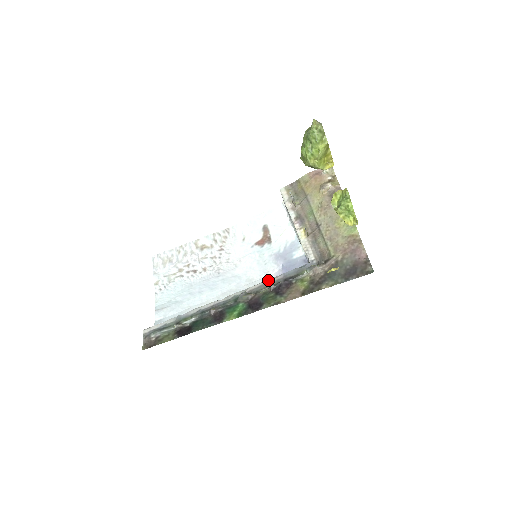
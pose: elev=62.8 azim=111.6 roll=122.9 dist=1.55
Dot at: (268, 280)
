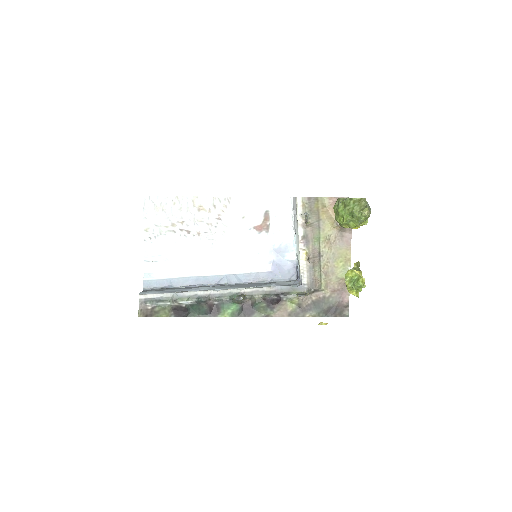
Dot at: (263, 288)
